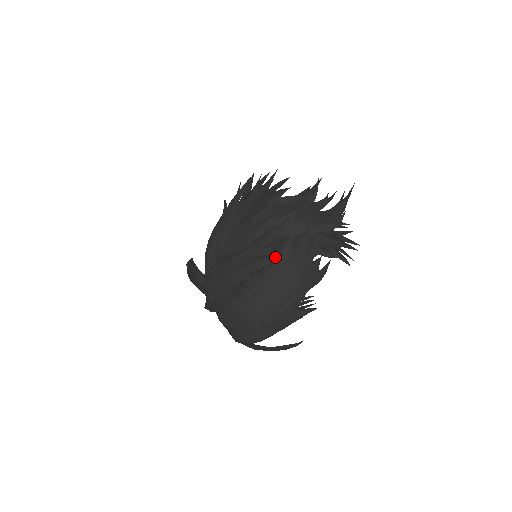
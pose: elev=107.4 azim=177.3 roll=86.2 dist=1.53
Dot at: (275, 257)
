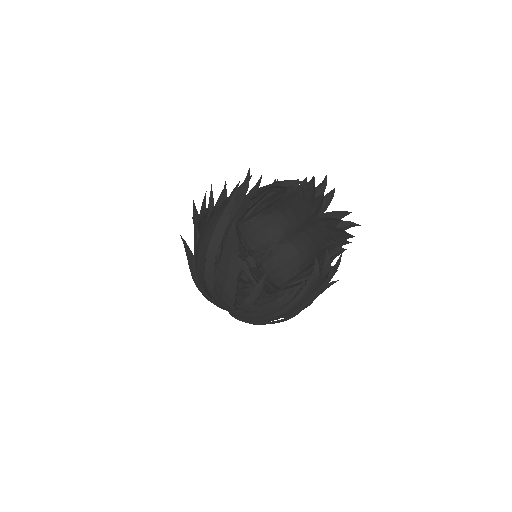
Dot at: (223, 191)
